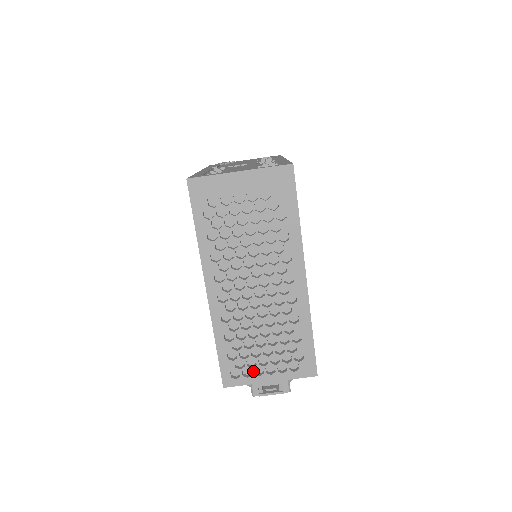
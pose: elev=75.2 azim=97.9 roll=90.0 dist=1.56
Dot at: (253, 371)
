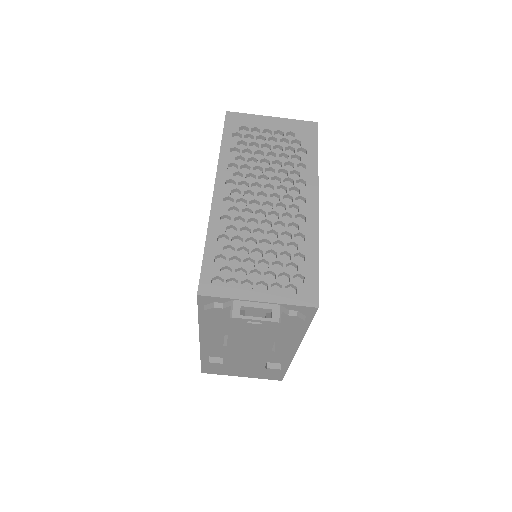
Dot at: (240, 283)
